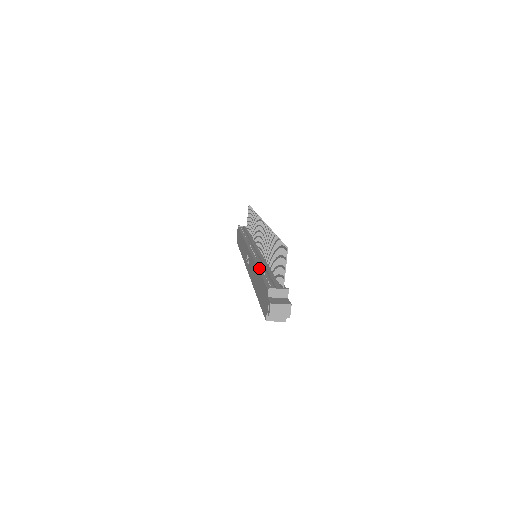
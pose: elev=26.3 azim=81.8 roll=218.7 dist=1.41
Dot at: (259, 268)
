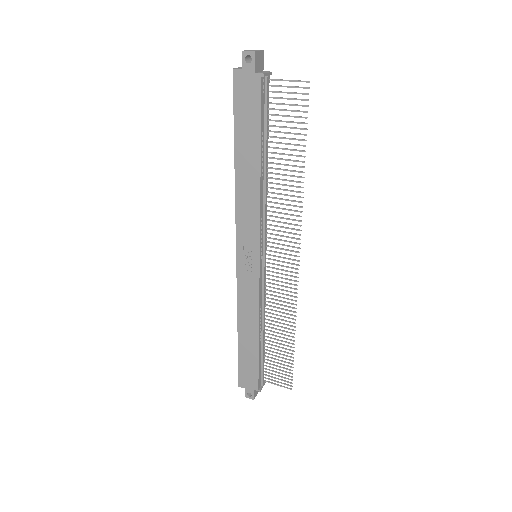
Dot at: (260, 339)
